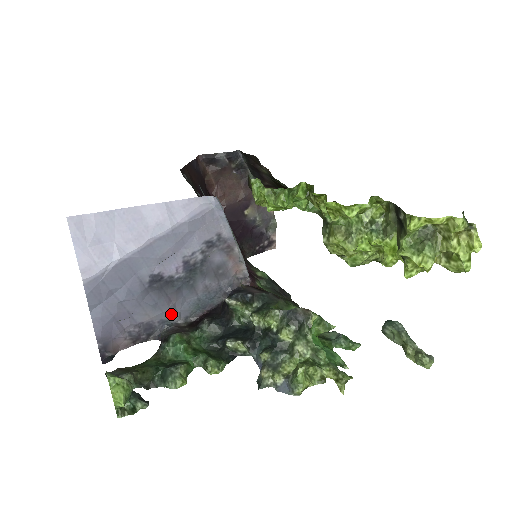
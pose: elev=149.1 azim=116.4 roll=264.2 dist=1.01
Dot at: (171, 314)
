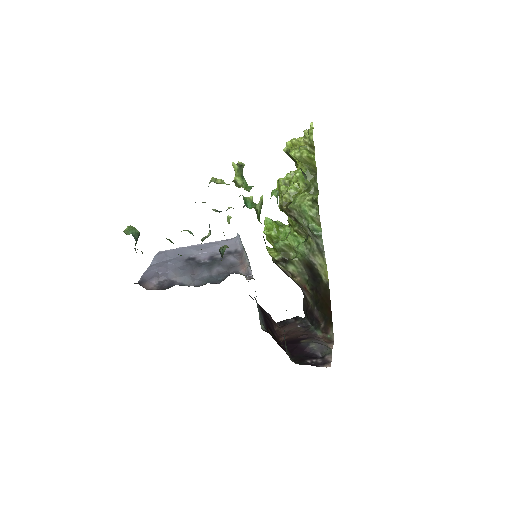
Dot at: (189, 280)
